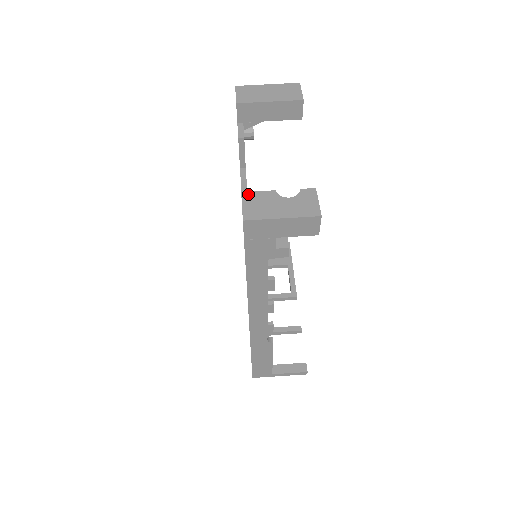
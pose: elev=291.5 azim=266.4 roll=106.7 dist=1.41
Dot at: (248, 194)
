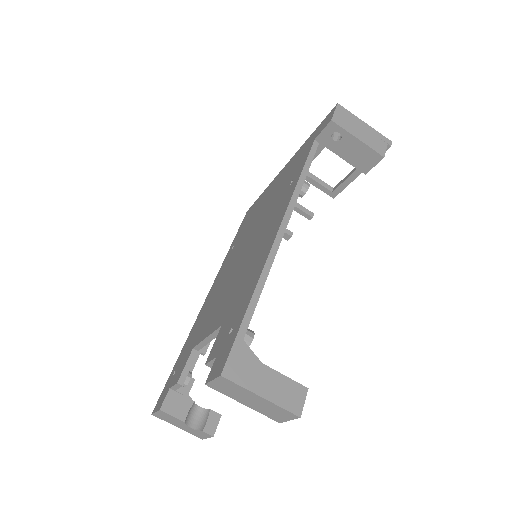
Dot at: (164, 413)
